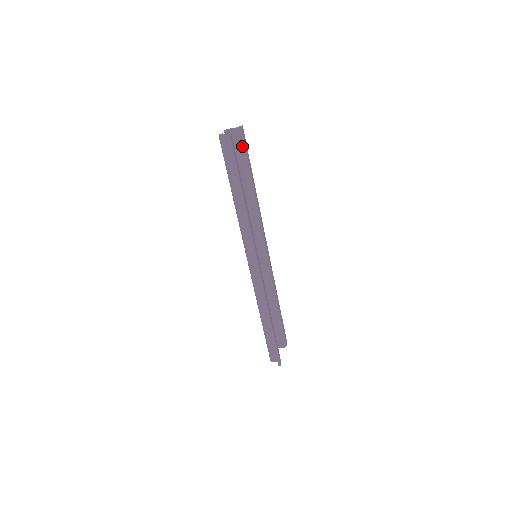
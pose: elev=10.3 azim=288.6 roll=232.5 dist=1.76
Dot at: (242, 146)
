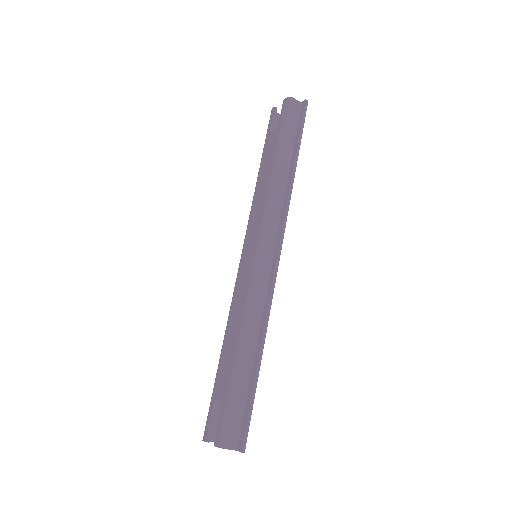
Dot at: occluded
